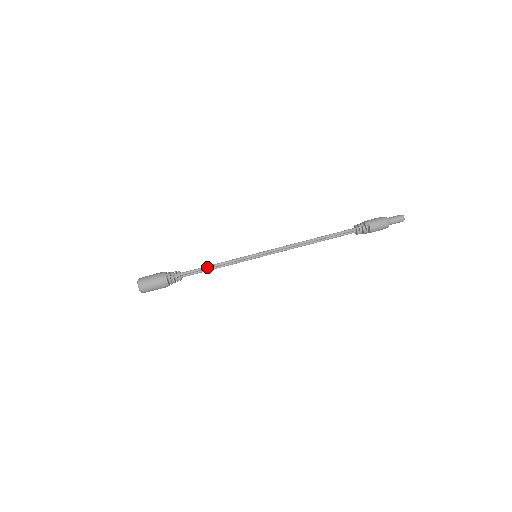
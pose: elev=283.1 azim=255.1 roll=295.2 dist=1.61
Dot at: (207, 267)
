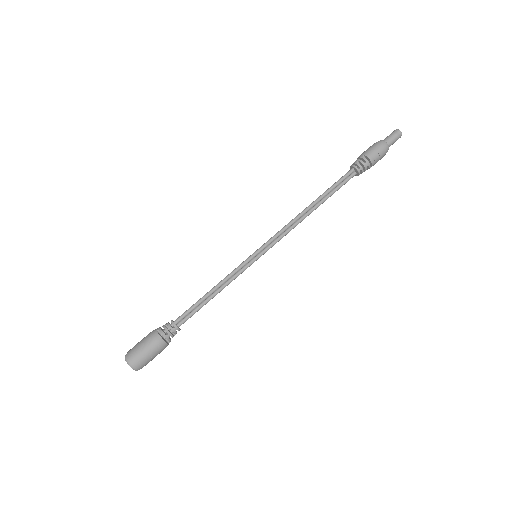
Dot at: (203, 297)
